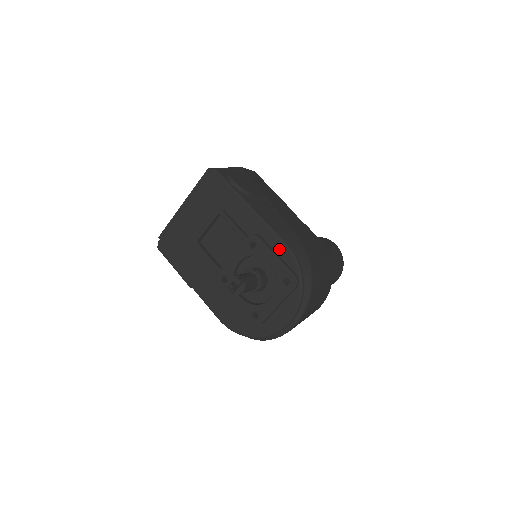
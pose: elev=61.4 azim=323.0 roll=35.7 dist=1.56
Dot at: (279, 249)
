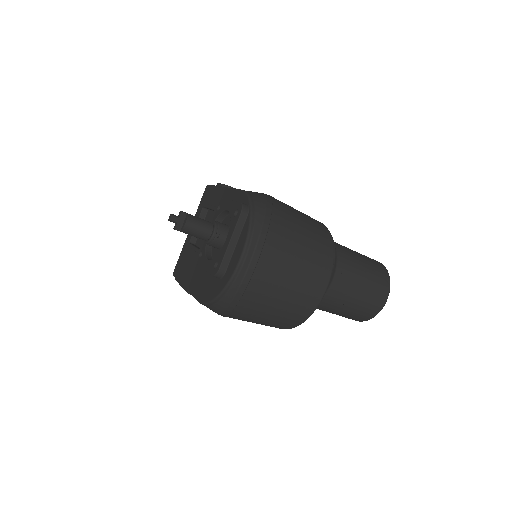
Dot at: (237, 198)
